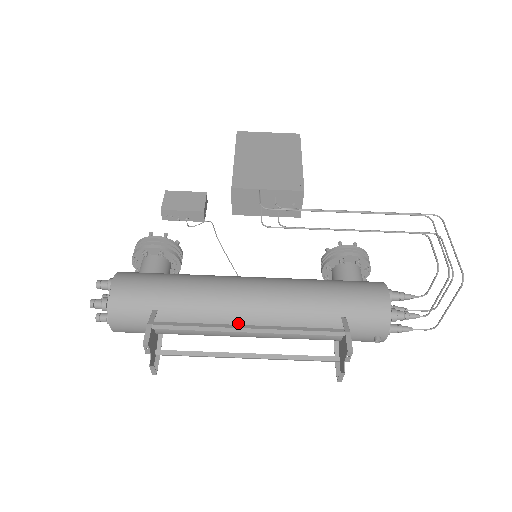
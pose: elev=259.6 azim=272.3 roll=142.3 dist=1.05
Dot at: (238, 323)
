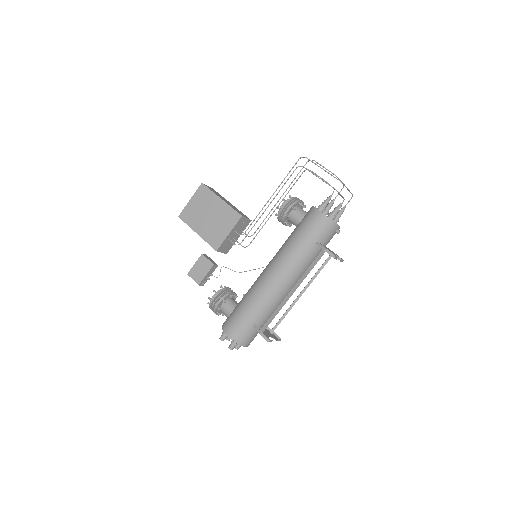
Dot at: (285, 292)
